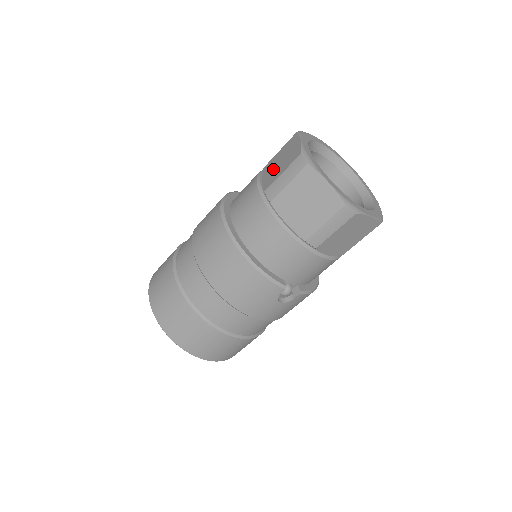
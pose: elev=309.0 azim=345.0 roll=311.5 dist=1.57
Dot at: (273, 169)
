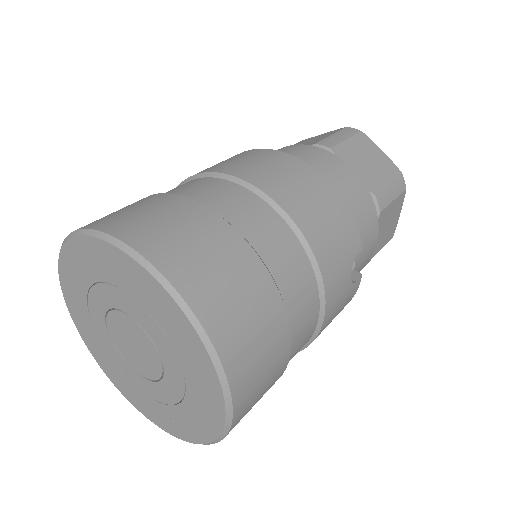
Dot at: occluded
